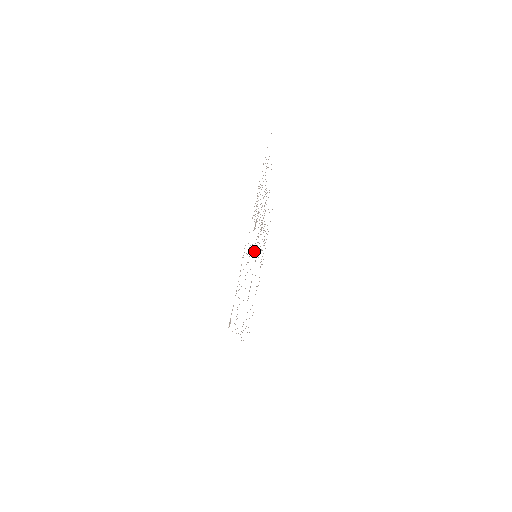
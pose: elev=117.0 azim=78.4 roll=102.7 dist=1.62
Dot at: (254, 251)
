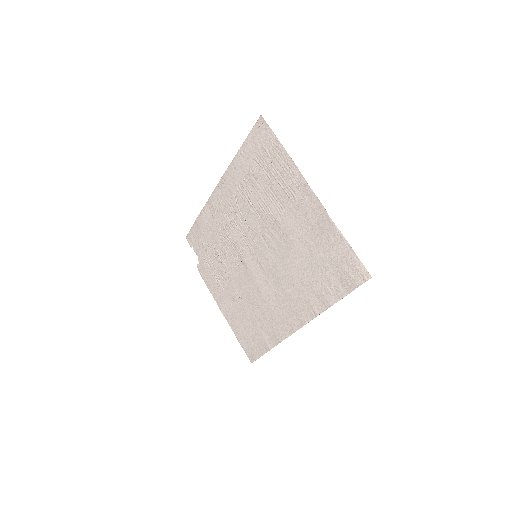
Dot at: (266, 246)
